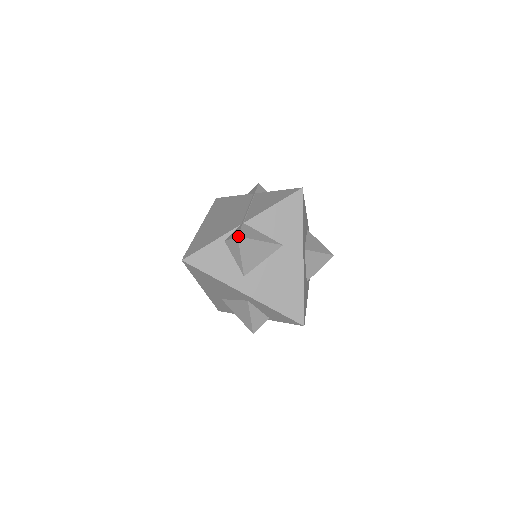
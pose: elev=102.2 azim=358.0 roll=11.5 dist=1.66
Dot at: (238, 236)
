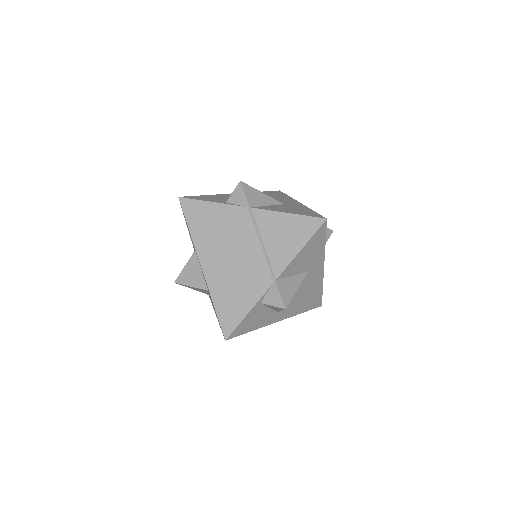
Dot at: (285, 308)
